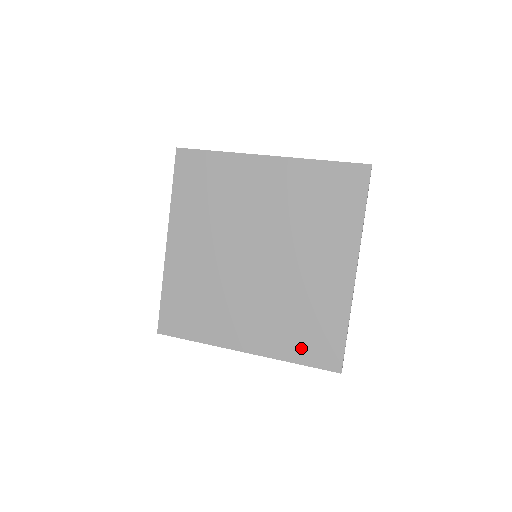
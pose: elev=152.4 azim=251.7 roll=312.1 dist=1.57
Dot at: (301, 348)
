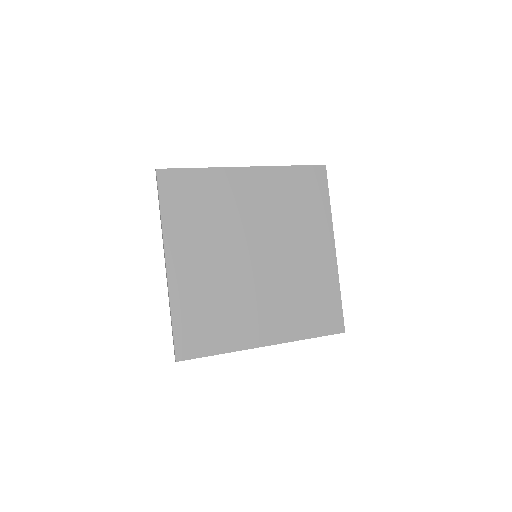
Dot at: (312, 323)
